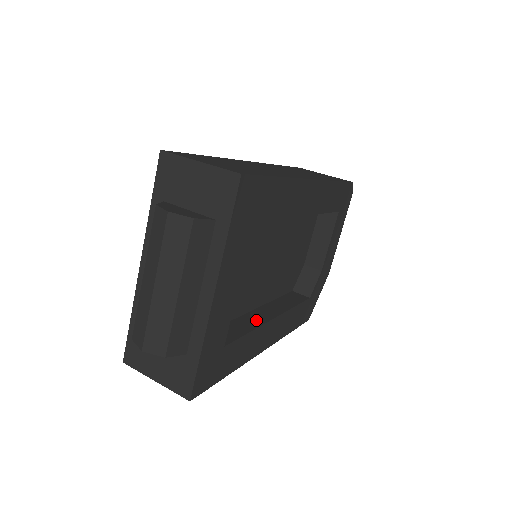
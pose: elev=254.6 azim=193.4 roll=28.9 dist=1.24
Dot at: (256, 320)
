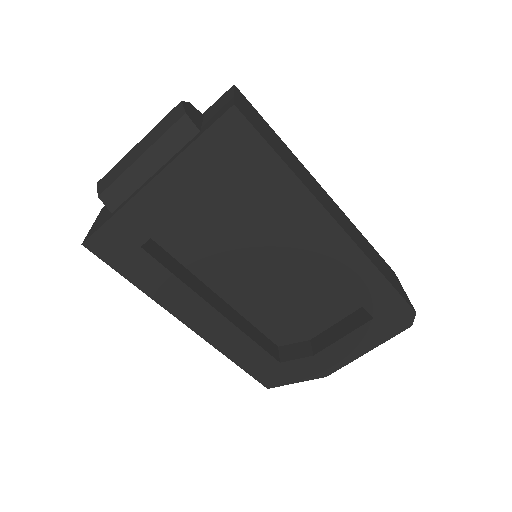
Dot at: (200, 289)
